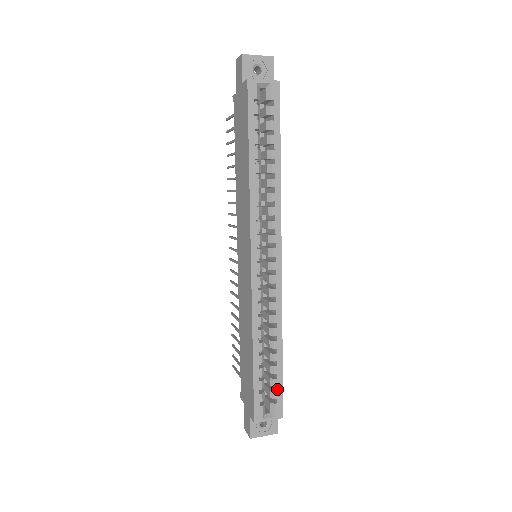
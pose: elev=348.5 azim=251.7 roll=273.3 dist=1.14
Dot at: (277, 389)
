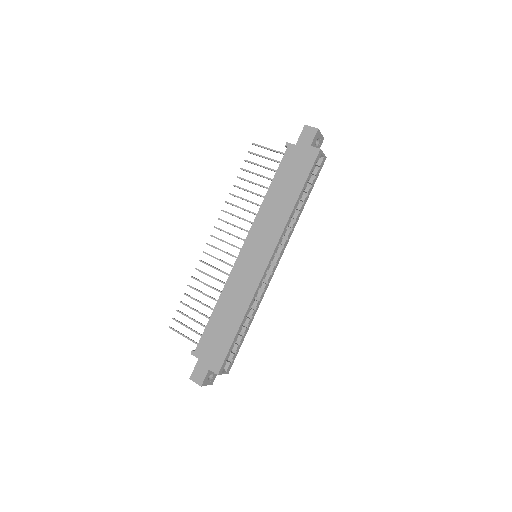
Dot at: (236, 352)
